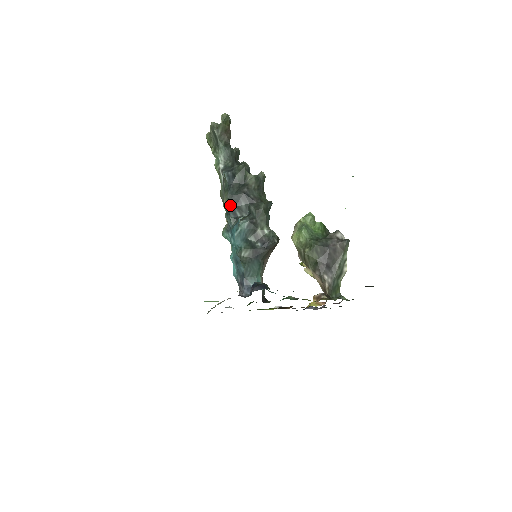
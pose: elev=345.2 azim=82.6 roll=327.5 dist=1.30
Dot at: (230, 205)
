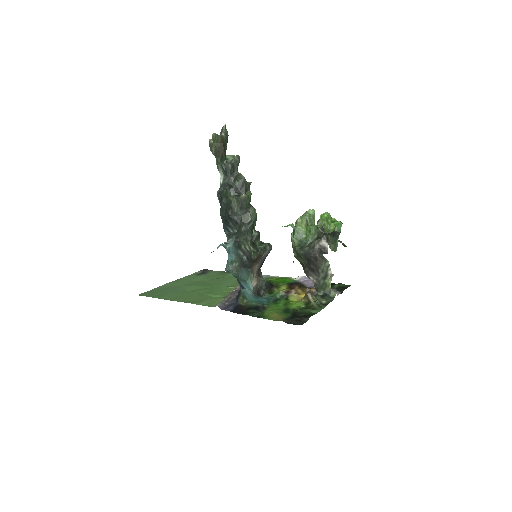
Dot at: (223, 223)
